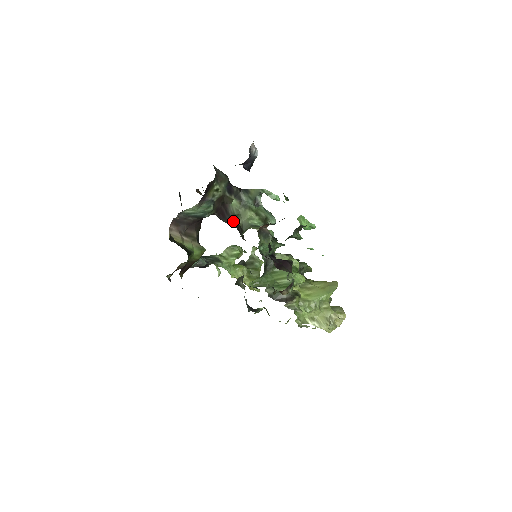
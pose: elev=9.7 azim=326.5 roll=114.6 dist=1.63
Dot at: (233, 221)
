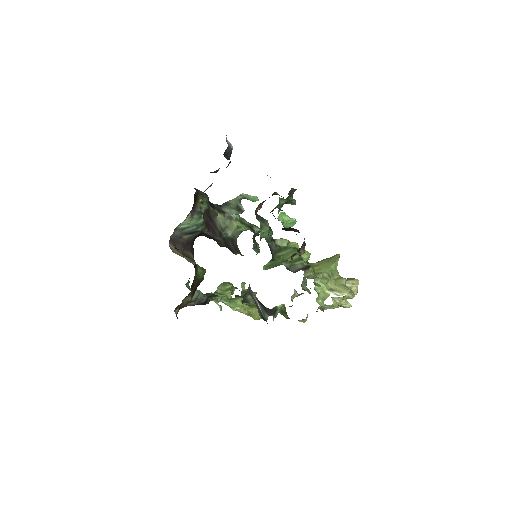
Dot at: (221, 241)
